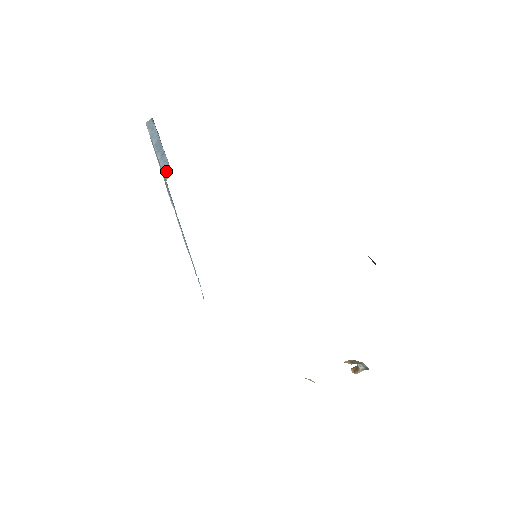
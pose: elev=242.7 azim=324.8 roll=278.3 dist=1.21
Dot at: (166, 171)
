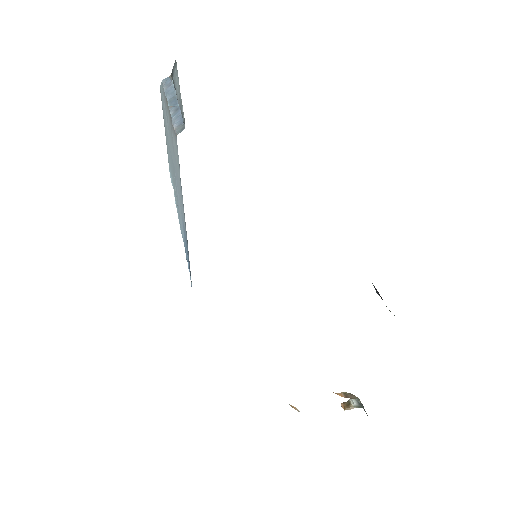
Dot at: (178, 126)
